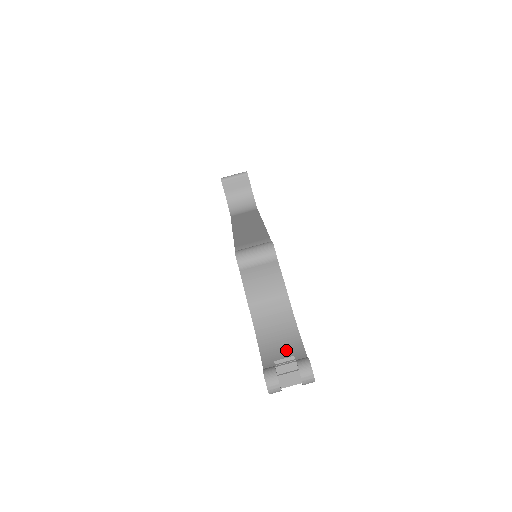
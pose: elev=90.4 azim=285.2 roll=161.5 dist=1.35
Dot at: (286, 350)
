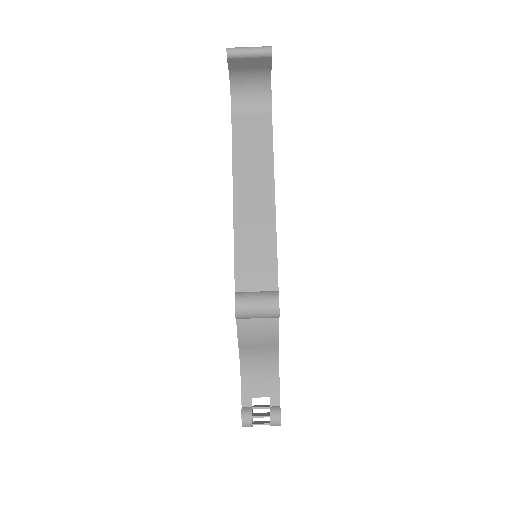
Dot at: (264, 388)
